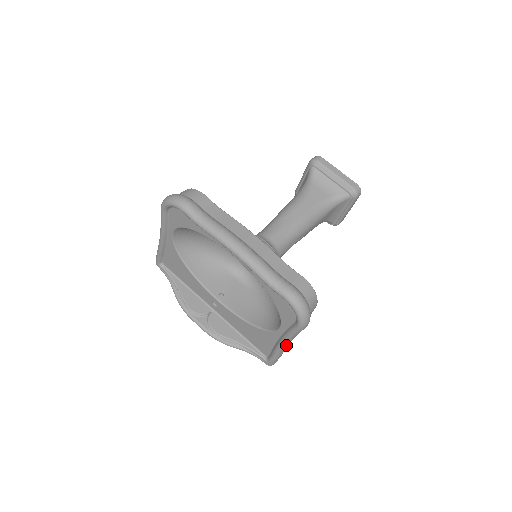
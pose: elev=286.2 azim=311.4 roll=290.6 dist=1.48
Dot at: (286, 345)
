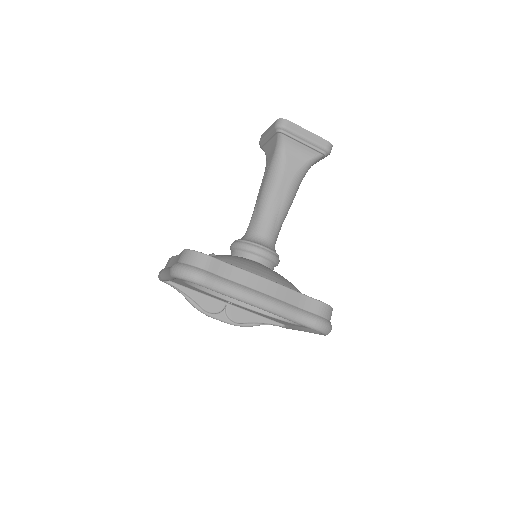
Dot at: occluded
